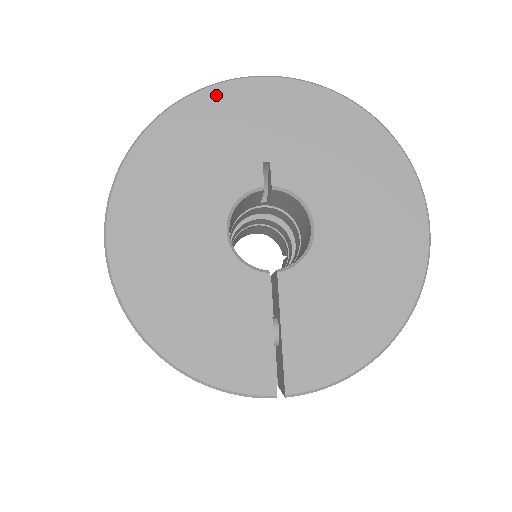
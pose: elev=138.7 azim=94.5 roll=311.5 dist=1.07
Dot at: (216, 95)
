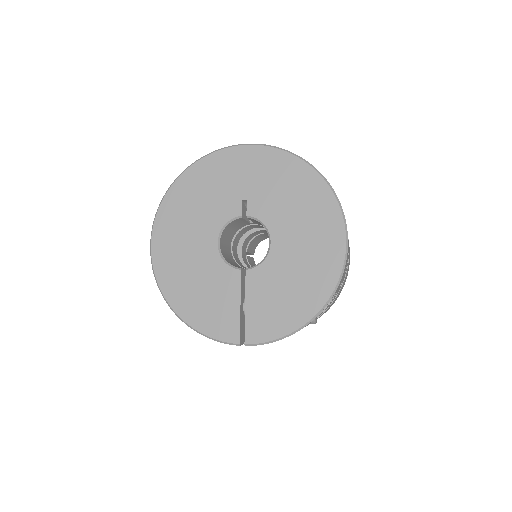
Dot at: (217, 157)
